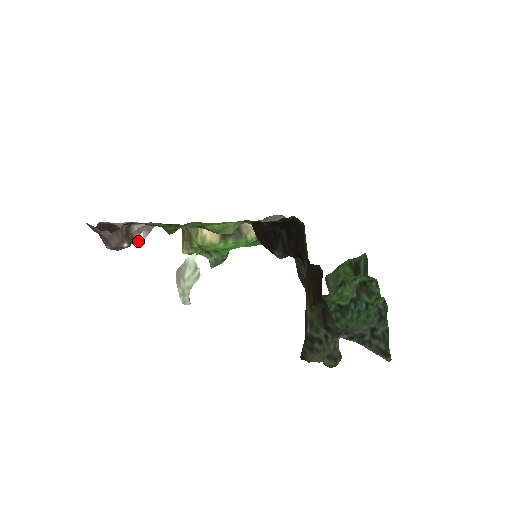
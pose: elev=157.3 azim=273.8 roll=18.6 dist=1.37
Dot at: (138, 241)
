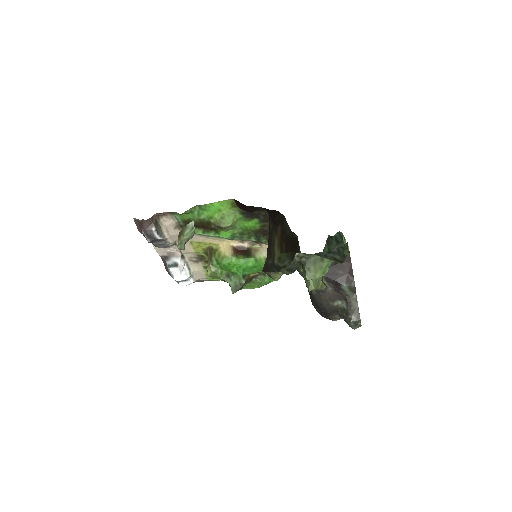
Dot at: (176, 266)
